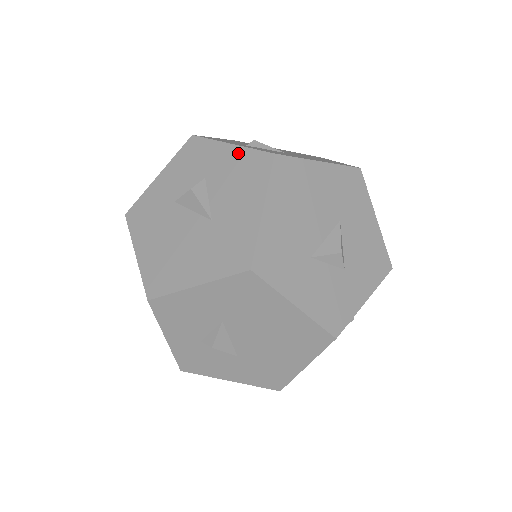
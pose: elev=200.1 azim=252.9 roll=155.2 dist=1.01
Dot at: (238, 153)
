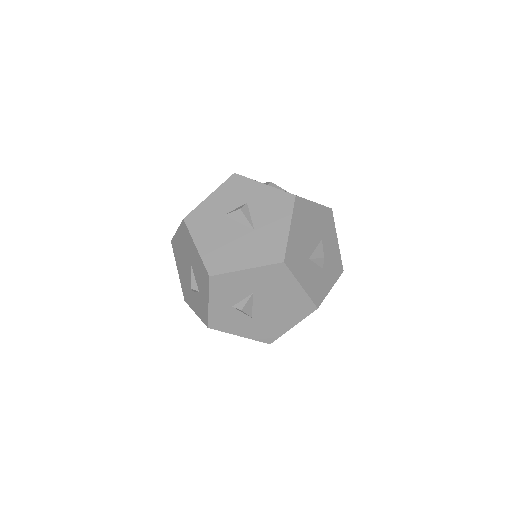
Dot at: (270, 191)
